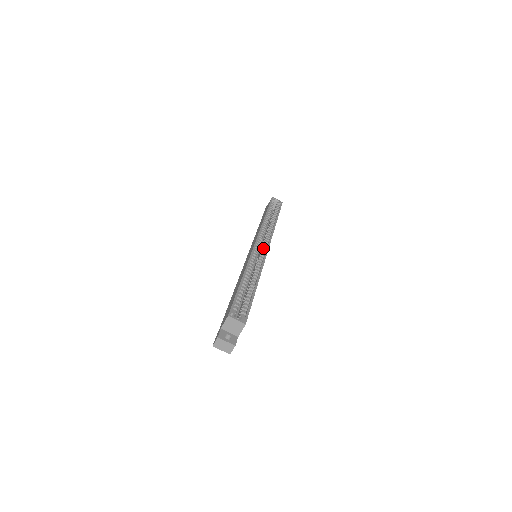
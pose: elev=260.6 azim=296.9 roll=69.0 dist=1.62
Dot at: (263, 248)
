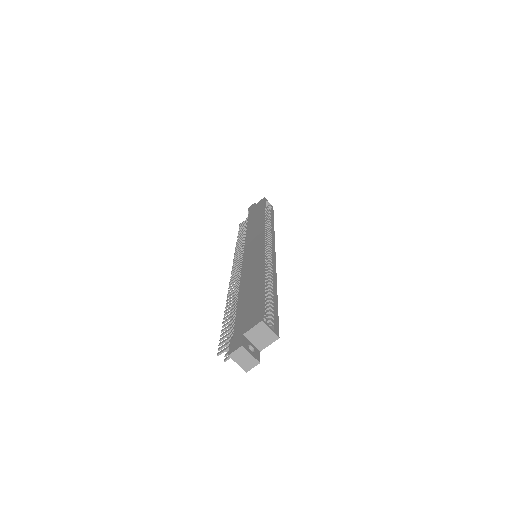
Dot at: (269, 249)
